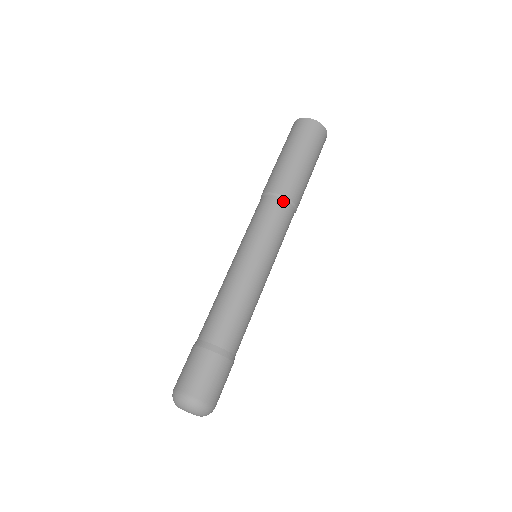
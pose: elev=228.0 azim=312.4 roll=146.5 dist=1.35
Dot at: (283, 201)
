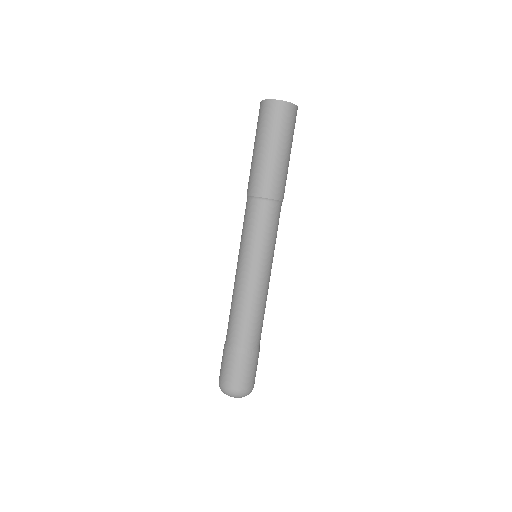
Dot at: (281, 205)
